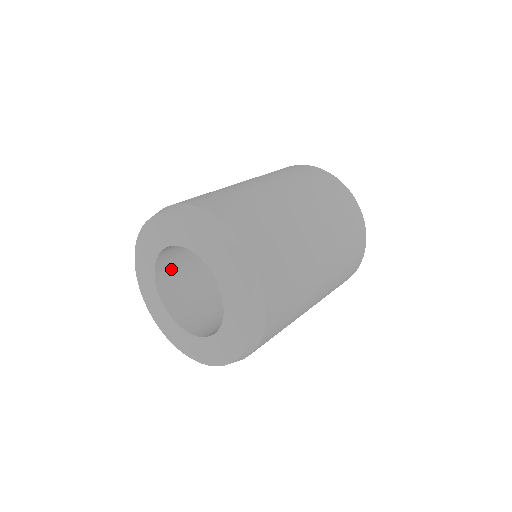
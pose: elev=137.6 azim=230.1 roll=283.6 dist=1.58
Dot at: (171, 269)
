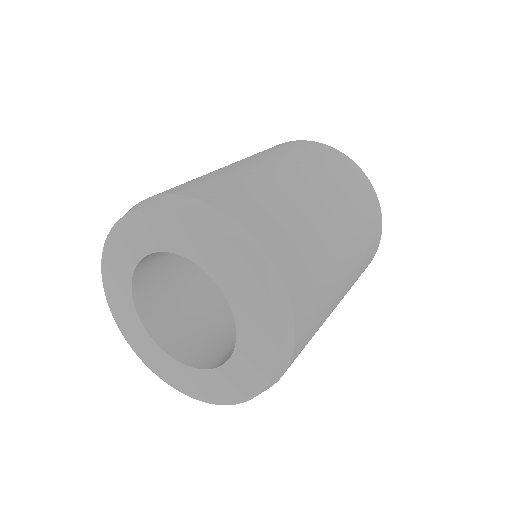
Dot at: (152, 267)
